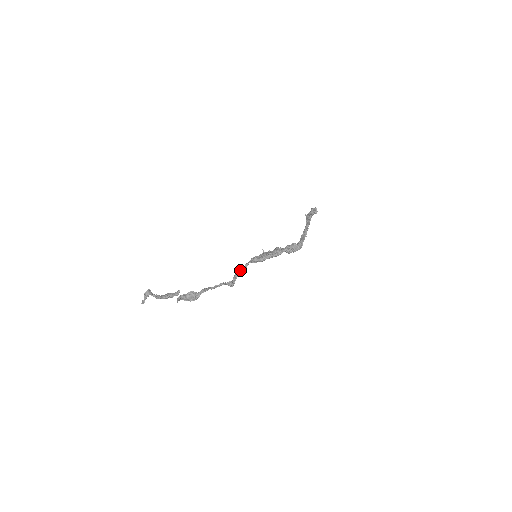
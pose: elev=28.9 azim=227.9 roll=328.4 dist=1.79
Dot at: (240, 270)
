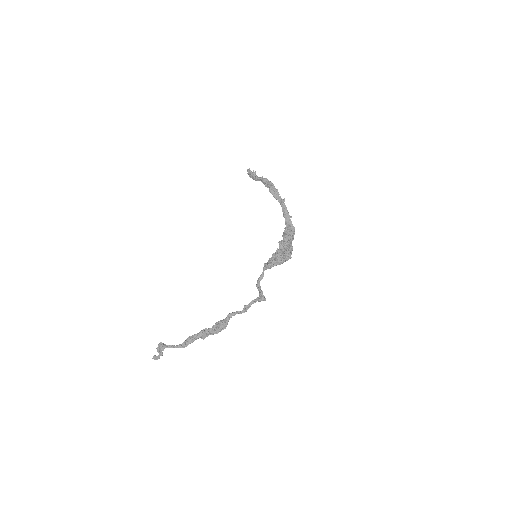
Dot at: (260, 280)
